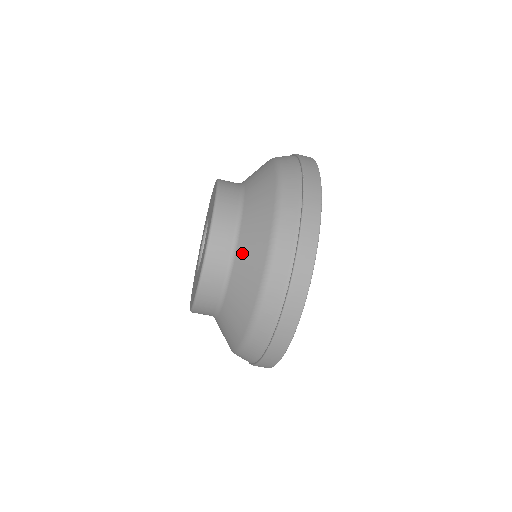
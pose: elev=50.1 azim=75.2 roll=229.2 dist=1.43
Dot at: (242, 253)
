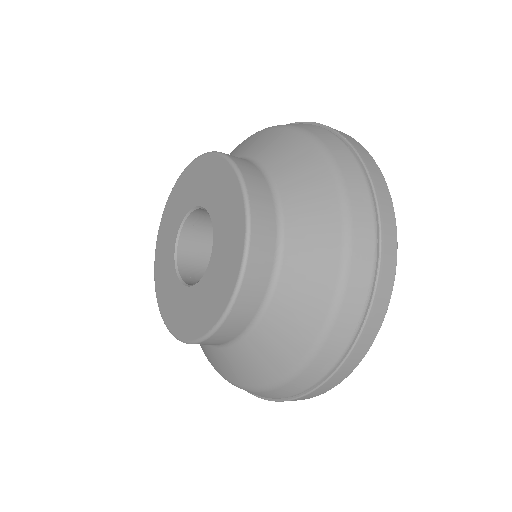
Dot at: (296, 218)
